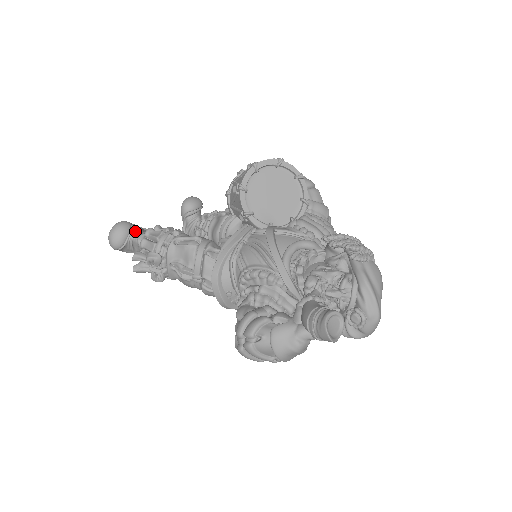
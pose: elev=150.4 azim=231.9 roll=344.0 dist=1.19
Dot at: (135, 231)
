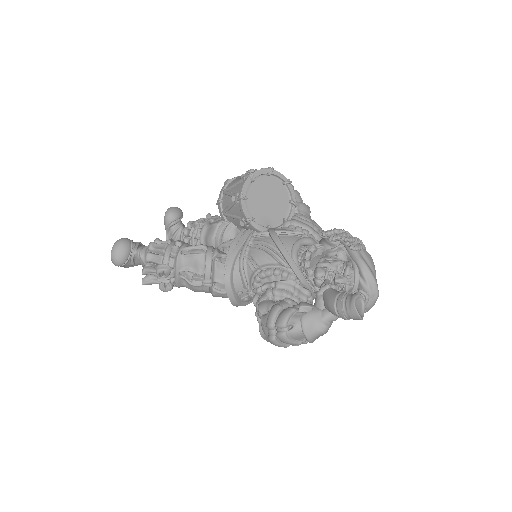
Dot at: (134, 246)
